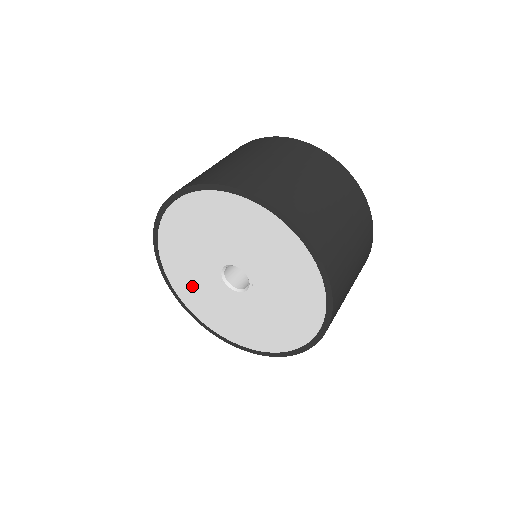
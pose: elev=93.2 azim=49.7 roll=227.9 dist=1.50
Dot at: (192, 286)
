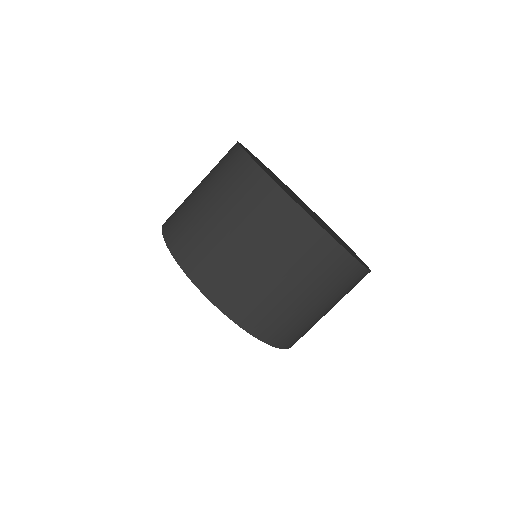
Dot at: occluded
